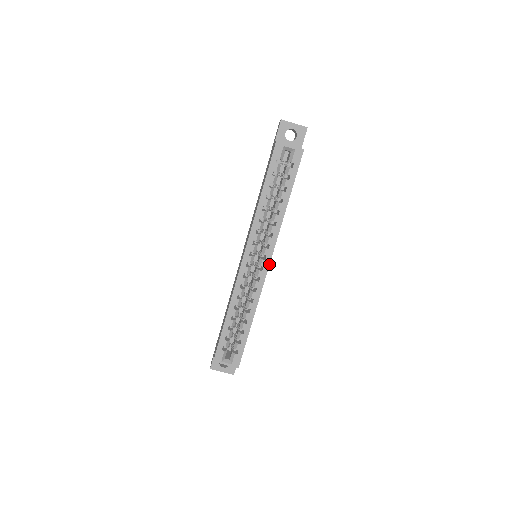
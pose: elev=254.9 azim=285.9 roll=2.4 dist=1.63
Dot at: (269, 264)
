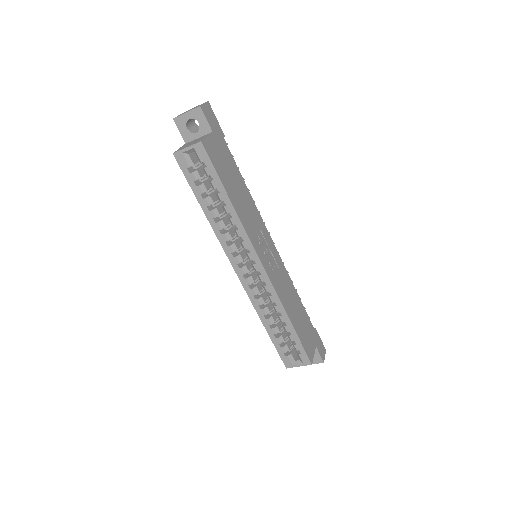
Dot at: (262, 265)
